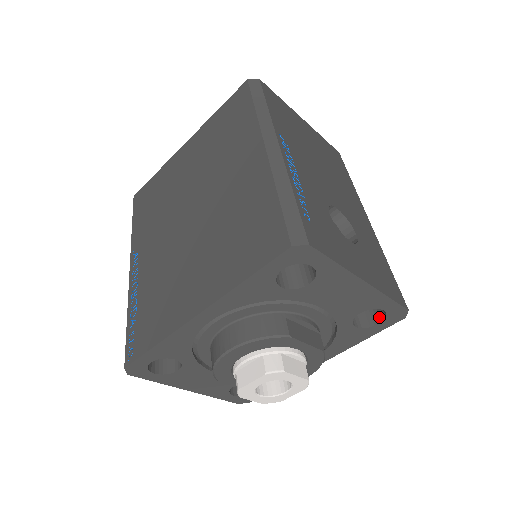
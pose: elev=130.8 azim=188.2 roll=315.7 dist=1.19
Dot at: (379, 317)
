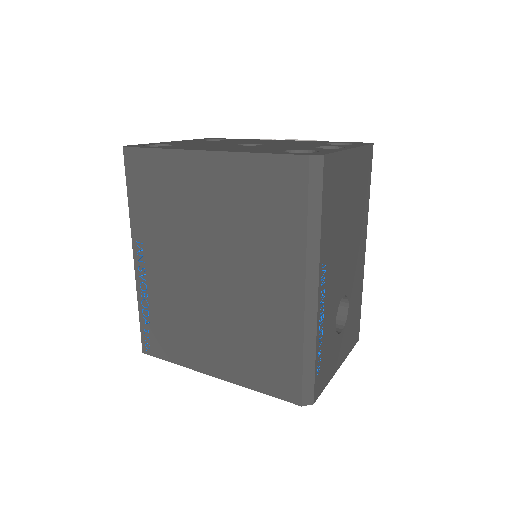
Dot at: occluded
